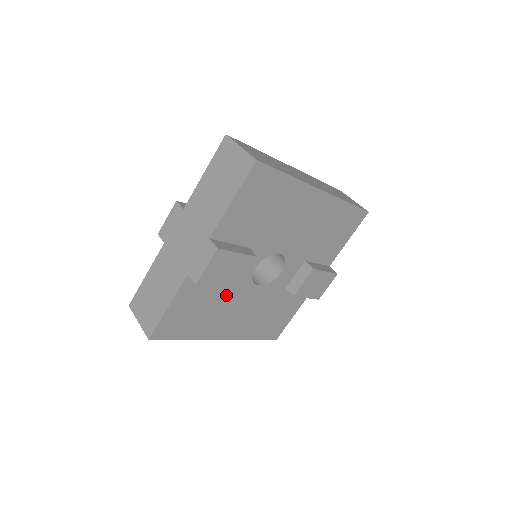
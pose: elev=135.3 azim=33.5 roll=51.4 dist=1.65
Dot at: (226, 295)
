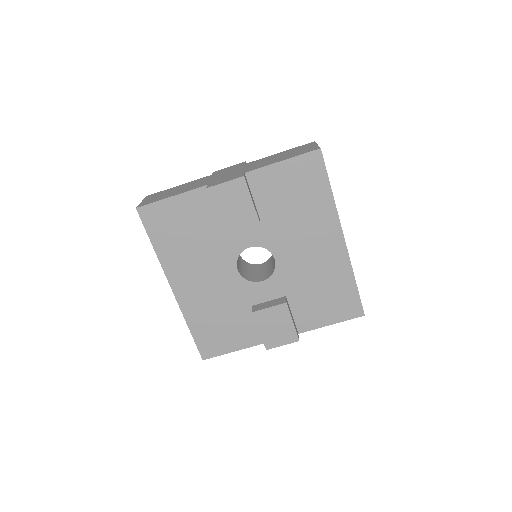
Dot at: (212, 245)
